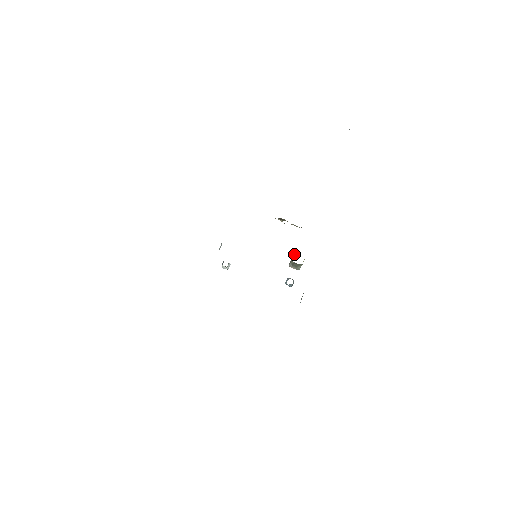
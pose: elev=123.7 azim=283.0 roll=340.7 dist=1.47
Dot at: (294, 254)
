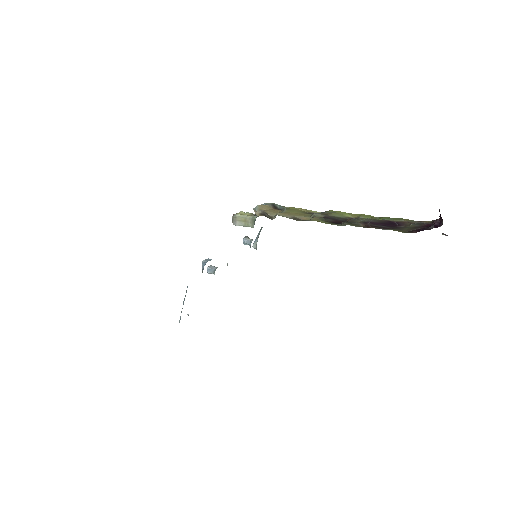
Dot at: (246, 219)
